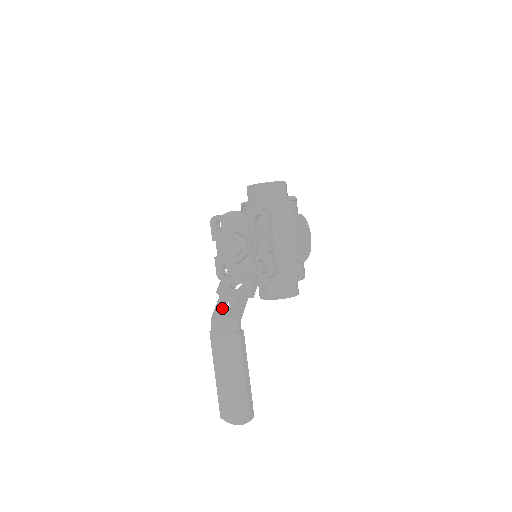
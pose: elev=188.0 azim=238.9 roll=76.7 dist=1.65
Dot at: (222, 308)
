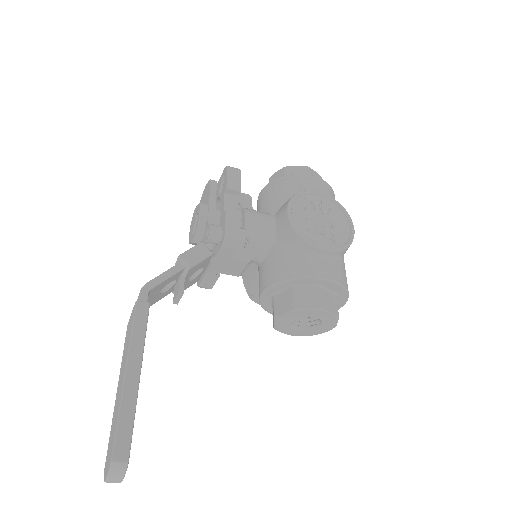
Dot at: occluded
